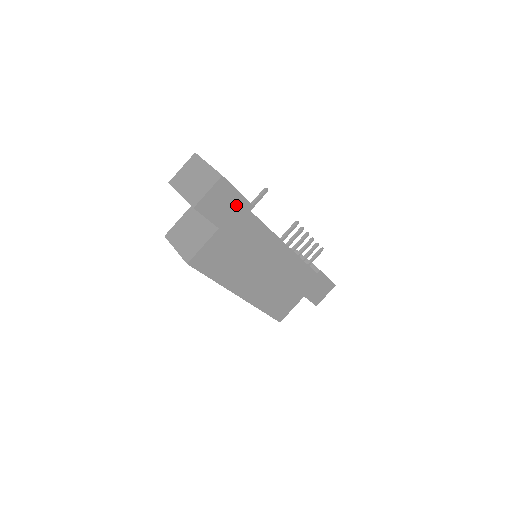
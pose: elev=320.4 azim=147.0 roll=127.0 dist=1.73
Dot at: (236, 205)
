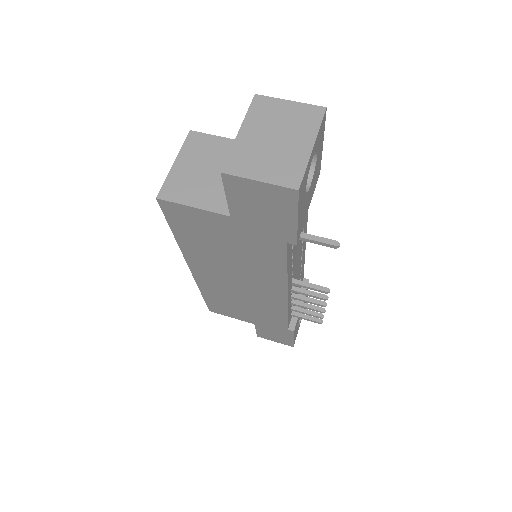
Dot at: (278, 224)
